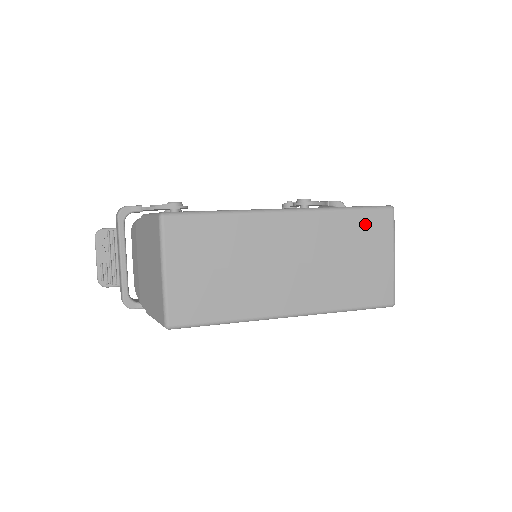
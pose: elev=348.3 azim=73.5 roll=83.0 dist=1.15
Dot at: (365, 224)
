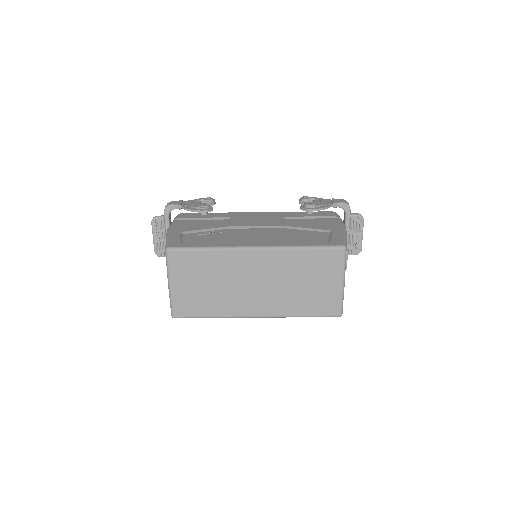
Dot at: (319, 259)
